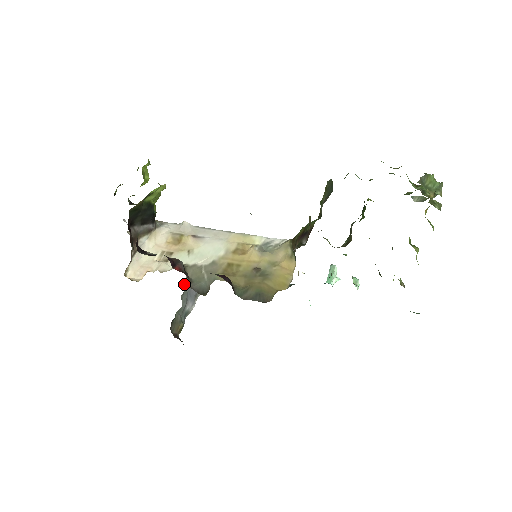
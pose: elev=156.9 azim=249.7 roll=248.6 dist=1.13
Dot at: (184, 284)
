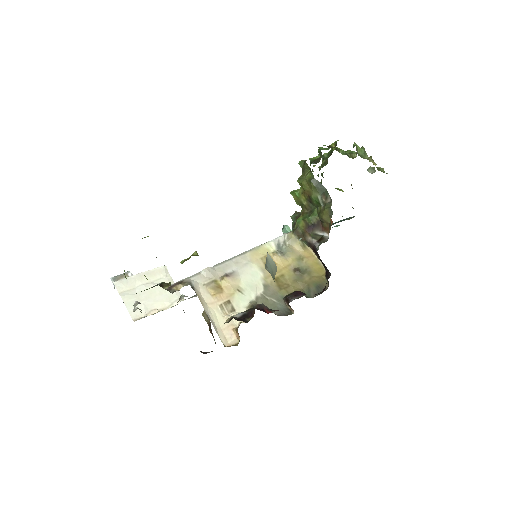
Dot at: (184, 312)
